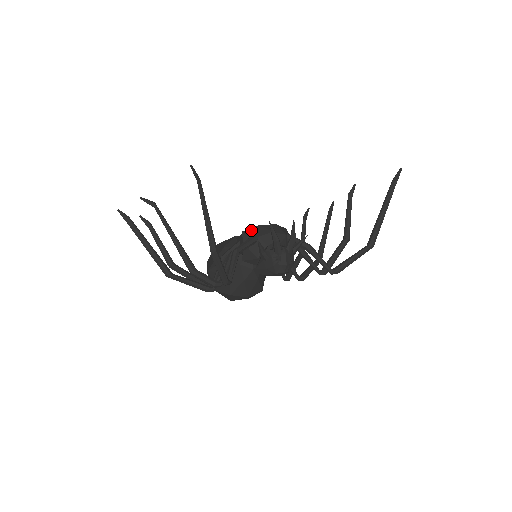
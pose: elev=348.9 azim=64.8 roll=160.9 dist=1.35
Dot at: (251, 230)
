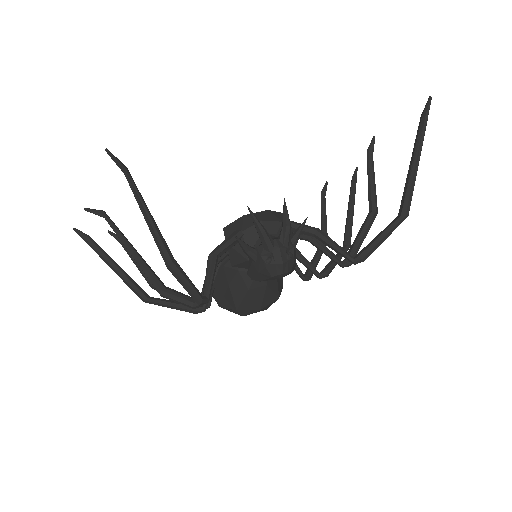
Dot at: (234, 224)
